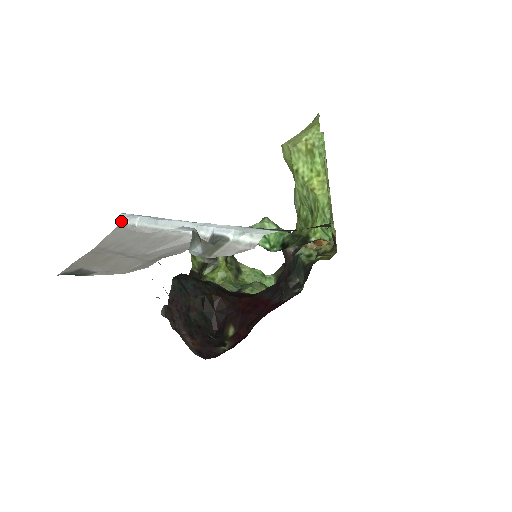
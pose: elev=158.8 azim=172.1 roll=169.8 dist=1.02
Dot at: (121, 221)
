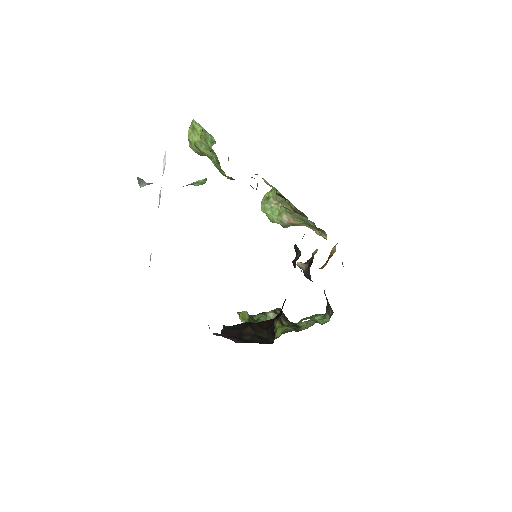
Dot at: occluded
